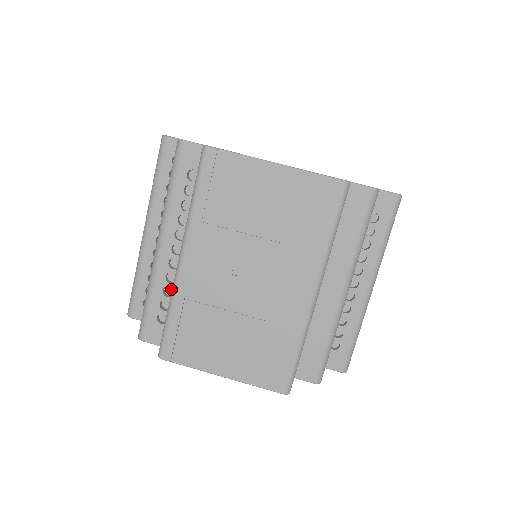
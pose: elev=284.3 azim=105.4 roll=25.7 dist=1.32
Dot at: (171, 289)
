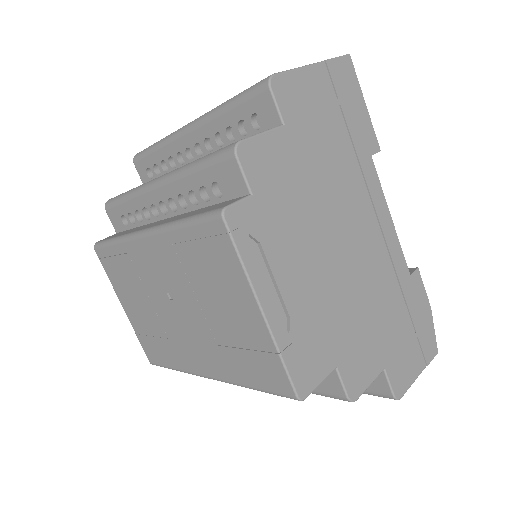
Dot at: occluded
